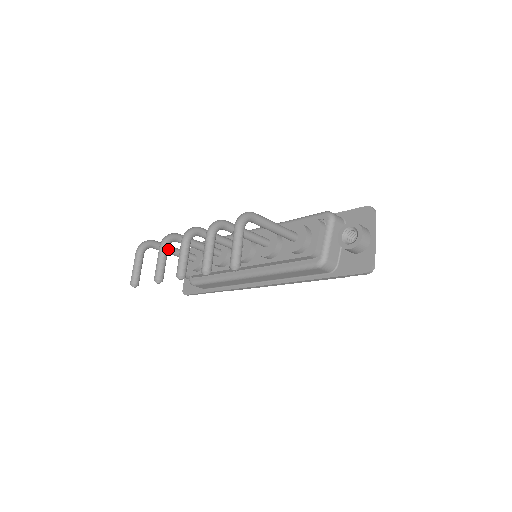
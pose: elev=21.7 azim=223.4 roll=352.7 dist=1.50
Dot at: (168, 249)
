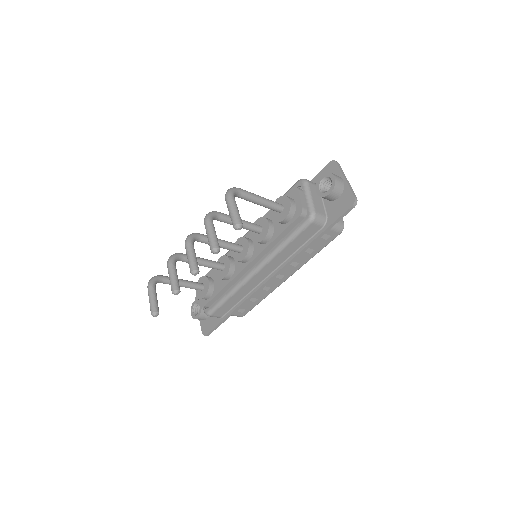
Dot at: occluded
